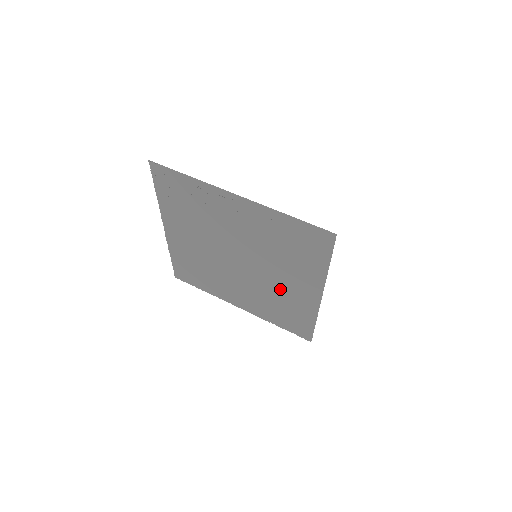
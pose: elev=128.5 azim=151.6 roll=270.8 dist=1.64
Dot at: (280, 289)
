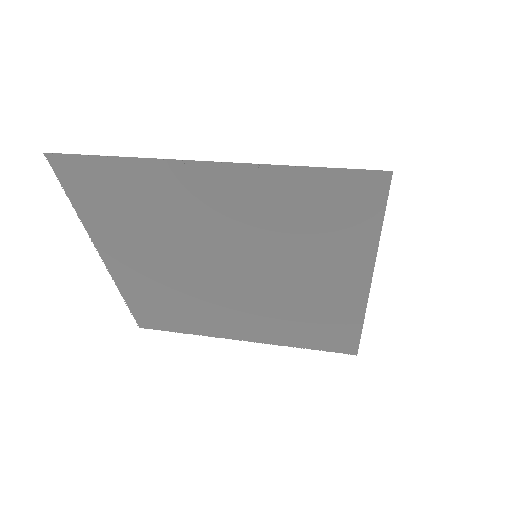
Dot at: (301, 295)
